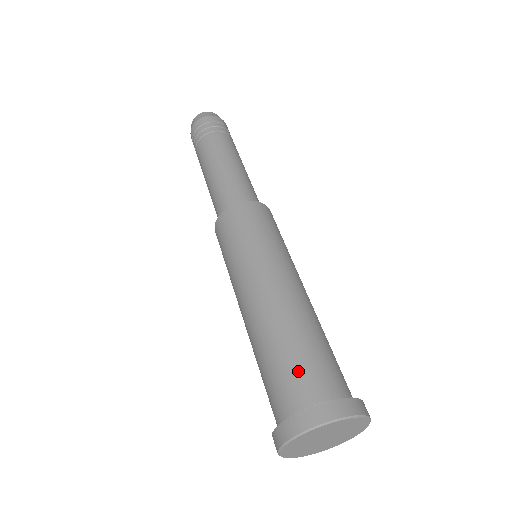
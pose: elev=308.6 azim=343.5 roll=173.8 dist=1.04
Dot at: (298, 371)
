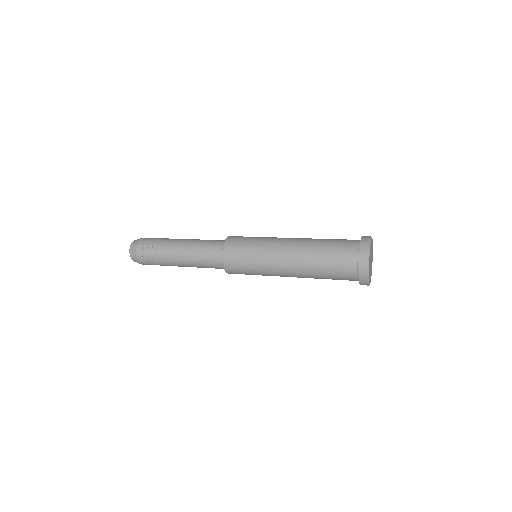
Dot at: (341, 241)
